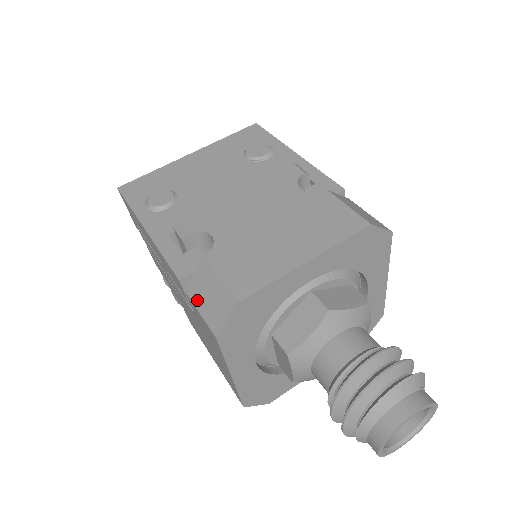
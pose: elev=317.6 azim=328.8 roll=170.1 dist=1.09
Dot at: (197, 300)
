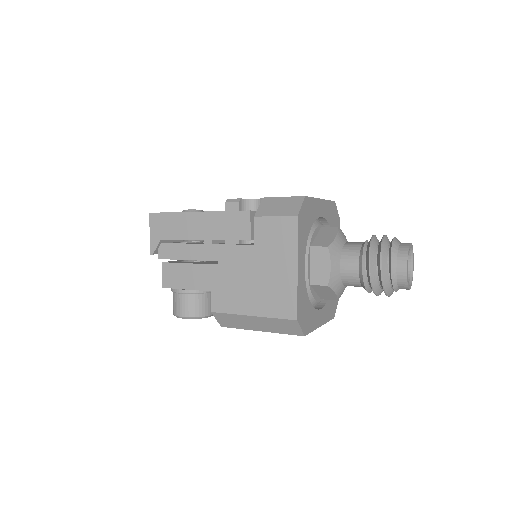
Dot at: (270, 213)
